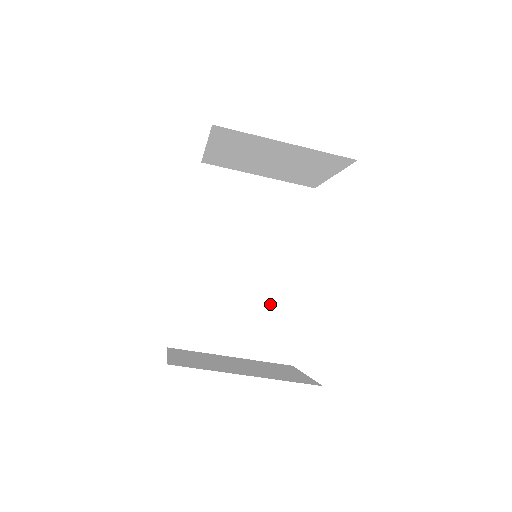
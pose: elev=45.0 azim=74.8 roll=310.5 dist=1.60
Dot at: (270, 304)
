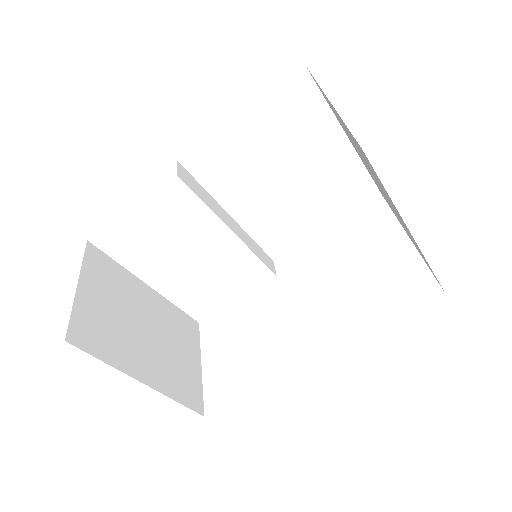
Dot at: (228, 271)
